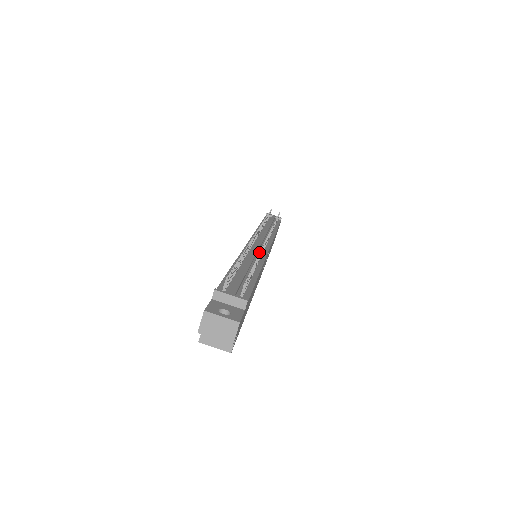
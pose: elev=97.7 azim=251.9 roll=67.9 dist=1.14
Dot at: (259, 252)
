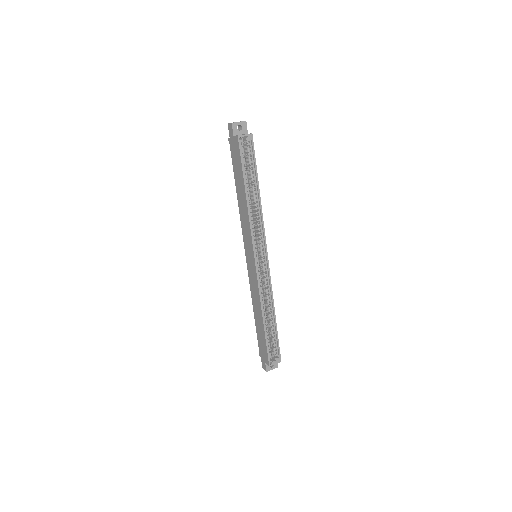
Dot at: occluded
